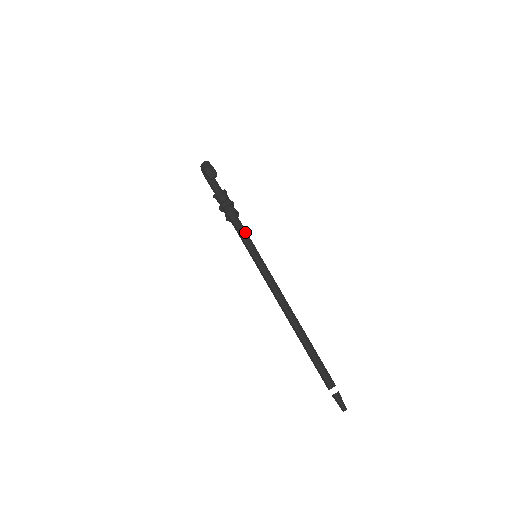
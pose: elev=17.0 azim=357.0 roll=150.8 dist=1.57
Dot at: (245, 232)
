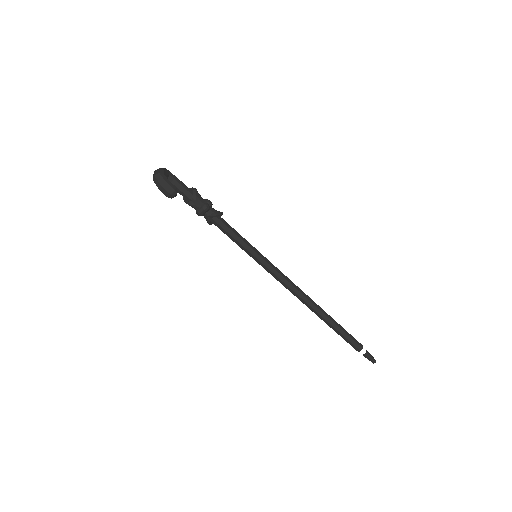
Dot at: (235, 236)
